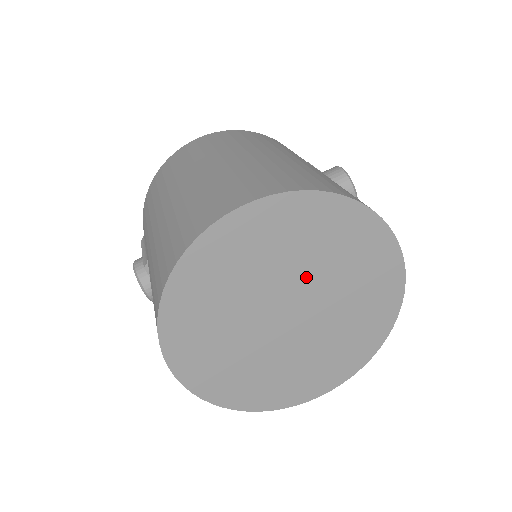
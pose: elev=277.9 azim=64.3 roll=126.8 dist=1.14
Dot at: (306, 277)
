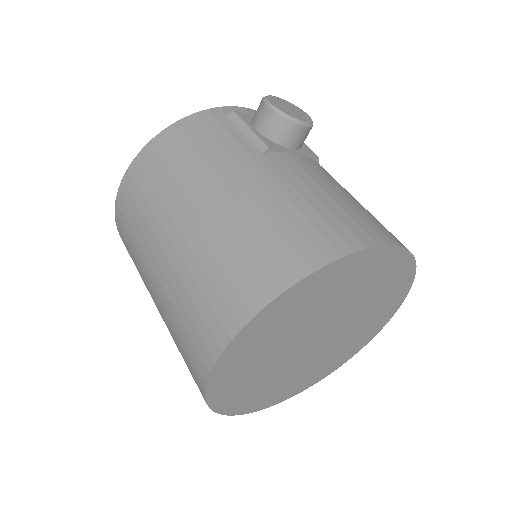
Dot at: (310, 324)
